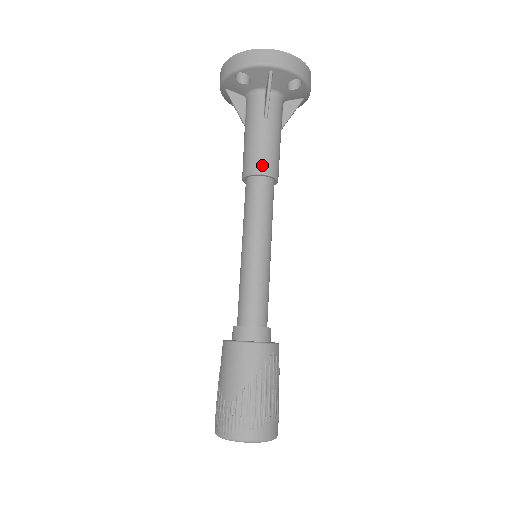
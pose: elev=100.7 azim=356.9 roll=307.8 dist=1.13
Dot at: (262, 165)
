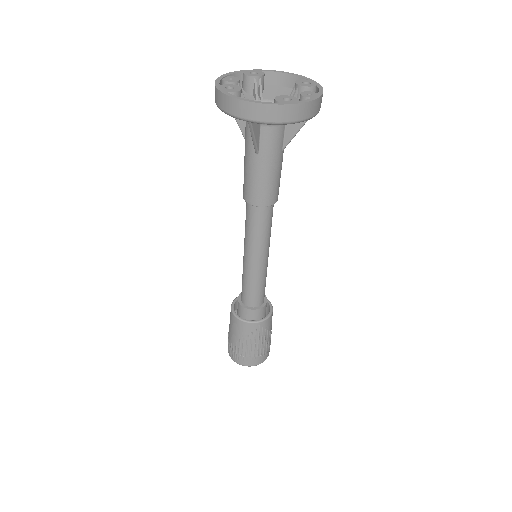
Dot at: (253, 198)
